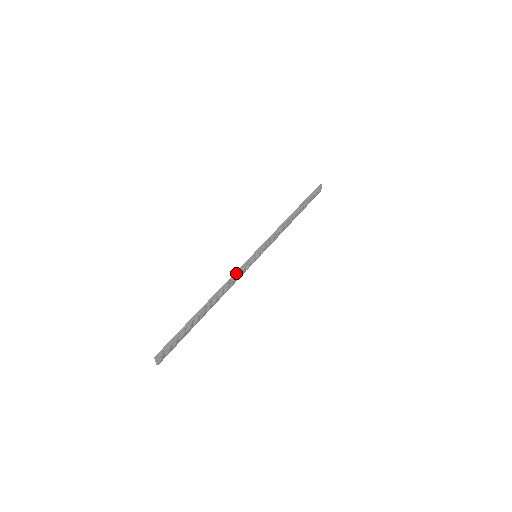
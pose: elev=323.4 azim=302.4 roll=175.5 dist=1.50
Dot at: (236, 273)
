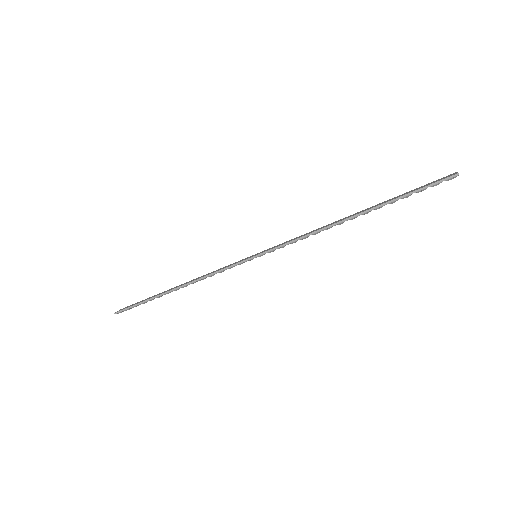
Dot at: (216, 273)
